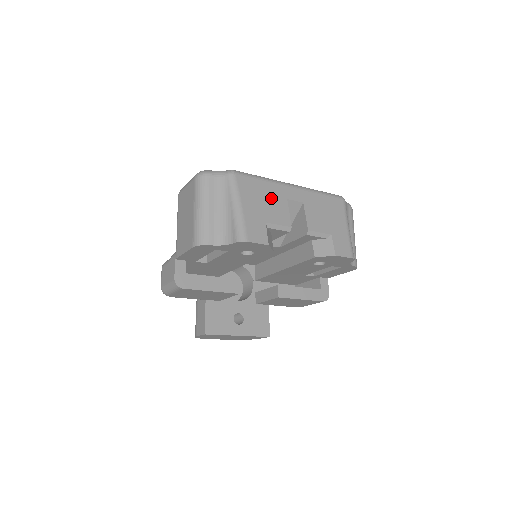
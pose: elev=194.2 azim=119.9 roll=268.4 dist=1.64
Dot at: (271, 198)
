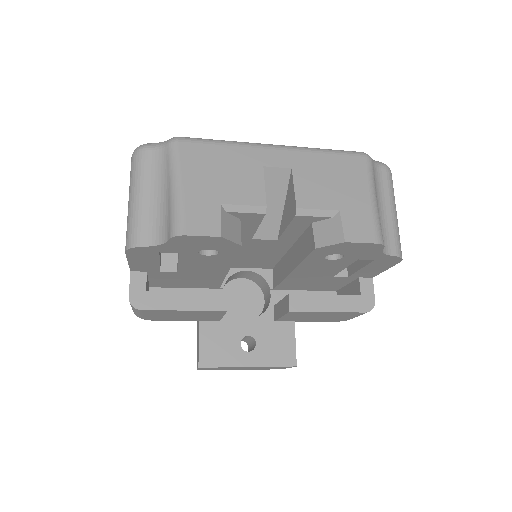
Dot at: (235, 168)
